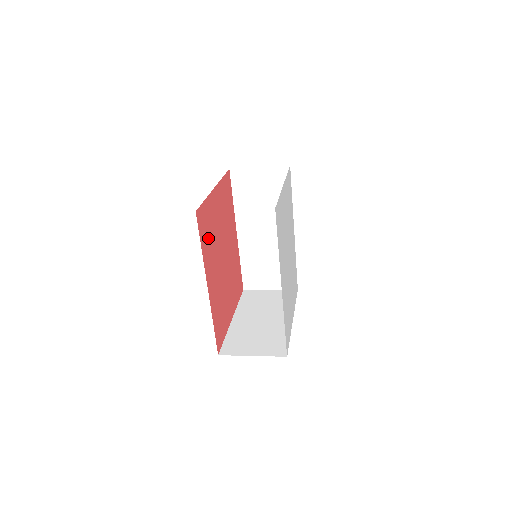
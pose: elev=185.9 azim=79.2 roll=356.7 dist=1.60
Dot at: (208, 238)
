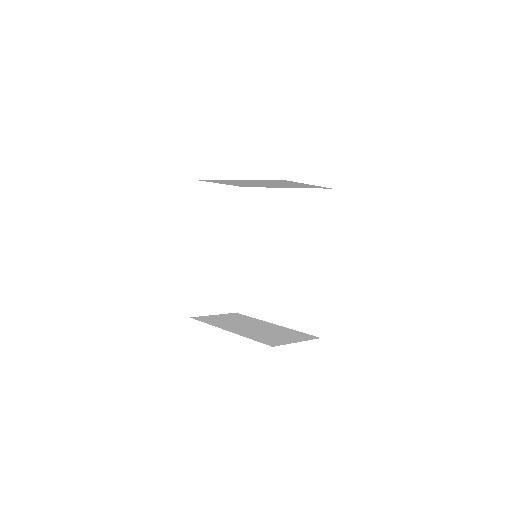
Dot at: occluded
